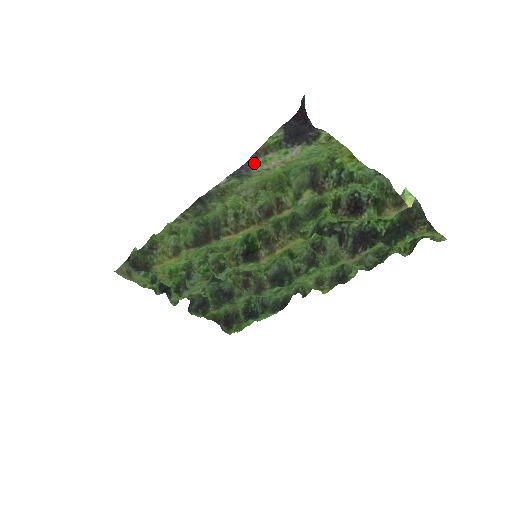
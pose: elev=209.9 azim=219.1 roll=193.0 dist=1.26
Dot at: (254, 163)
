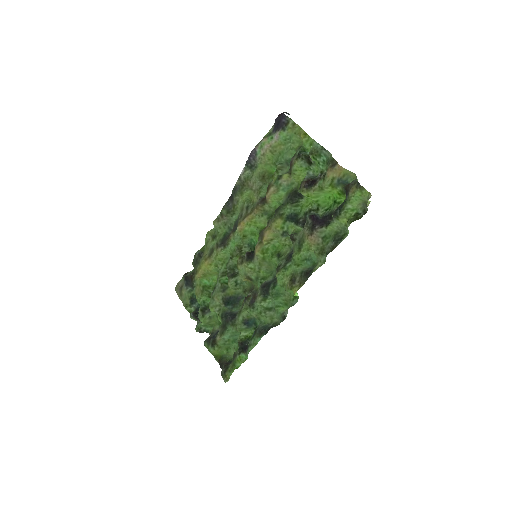
Dot at: (257, 149)
